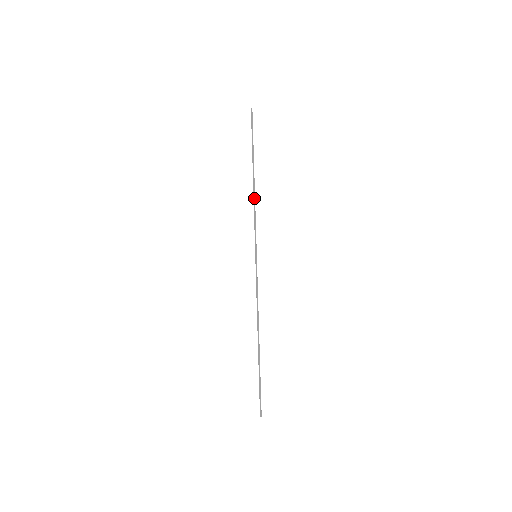
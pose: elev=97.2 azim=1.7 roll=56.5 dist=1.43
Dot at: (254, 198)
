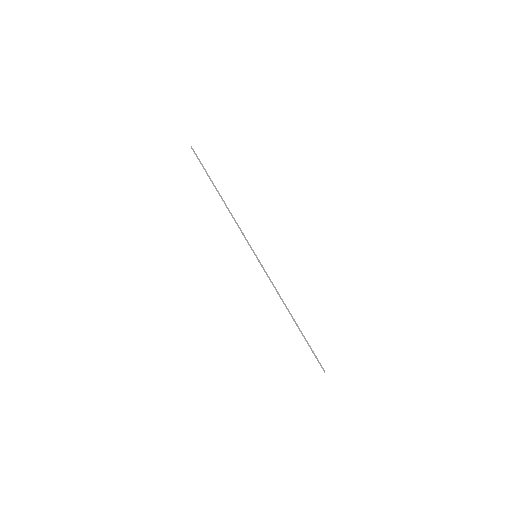
Dot at: (230, 213)
